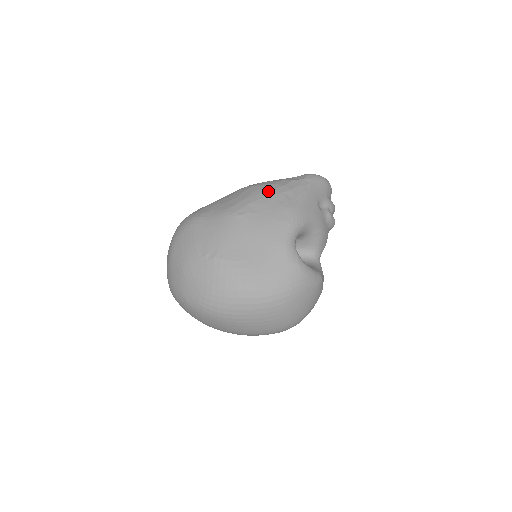
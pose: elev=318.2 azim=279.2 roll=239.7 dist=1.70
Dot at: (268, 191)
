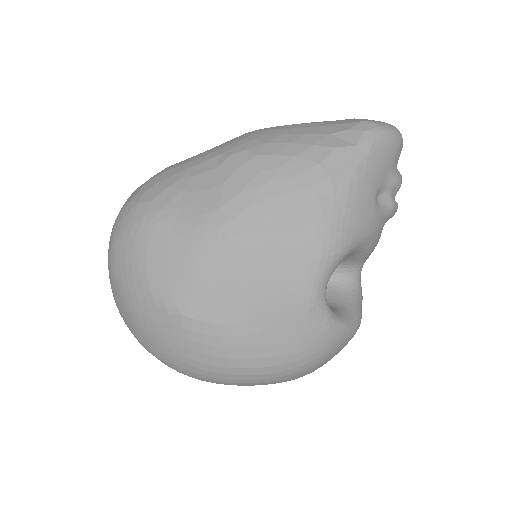
Dot at: (285, 179)
